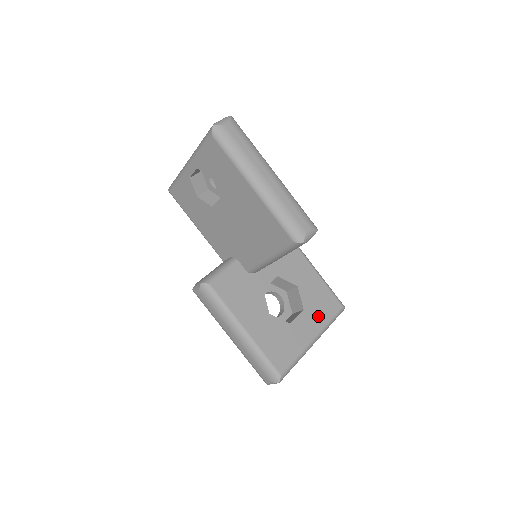
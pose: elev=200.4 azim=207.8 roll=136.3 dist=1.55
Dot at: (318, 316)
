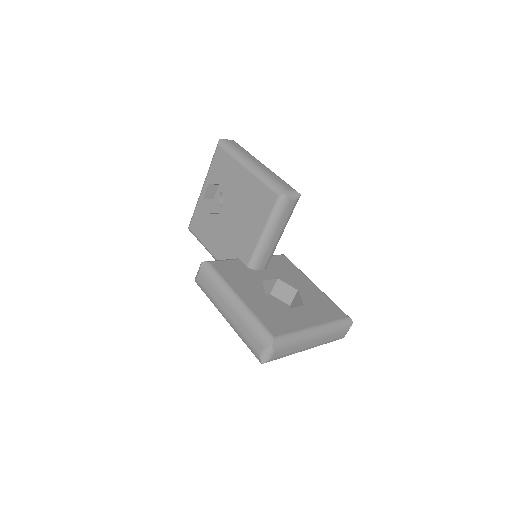
Dot at: (320, 314)
